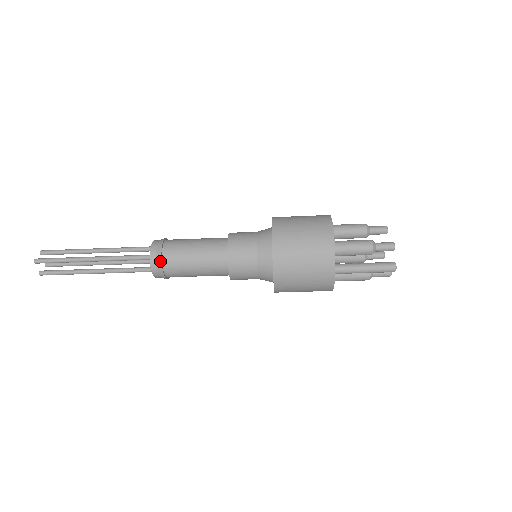
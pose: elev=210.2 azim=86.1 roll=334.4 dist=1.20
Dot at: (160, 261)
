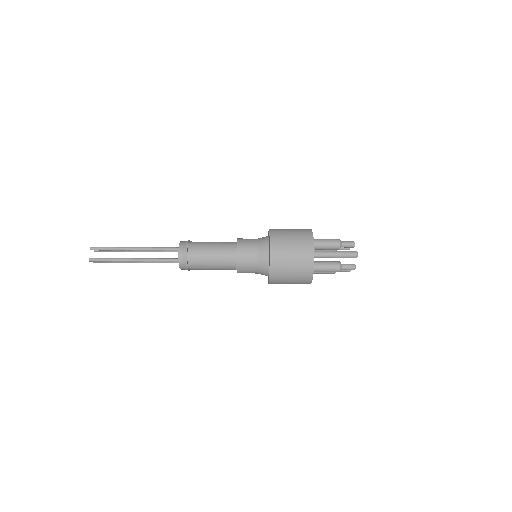
Dot at: (186, 247)
